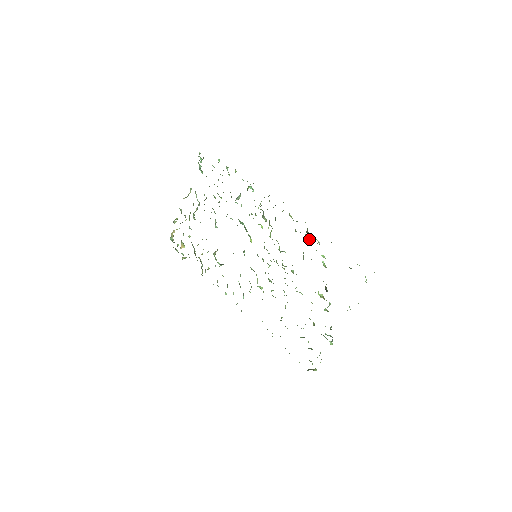
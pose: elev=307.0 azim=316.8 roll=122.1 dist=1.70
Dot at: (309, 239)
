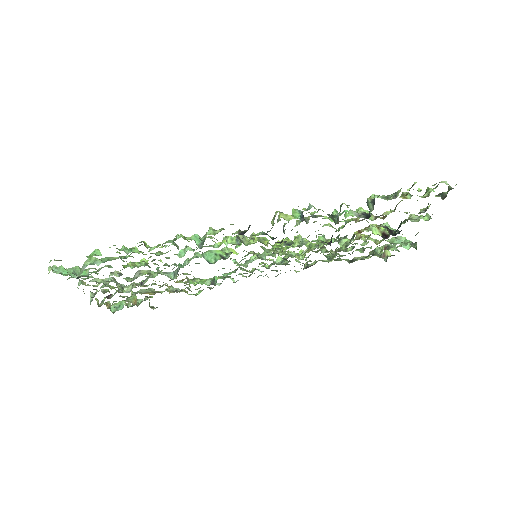
Dot at: occluded
